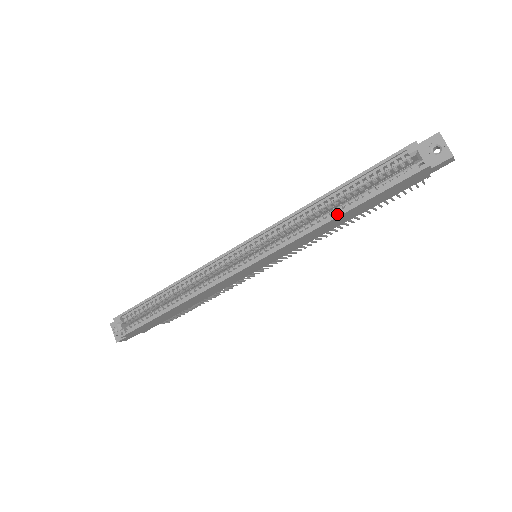
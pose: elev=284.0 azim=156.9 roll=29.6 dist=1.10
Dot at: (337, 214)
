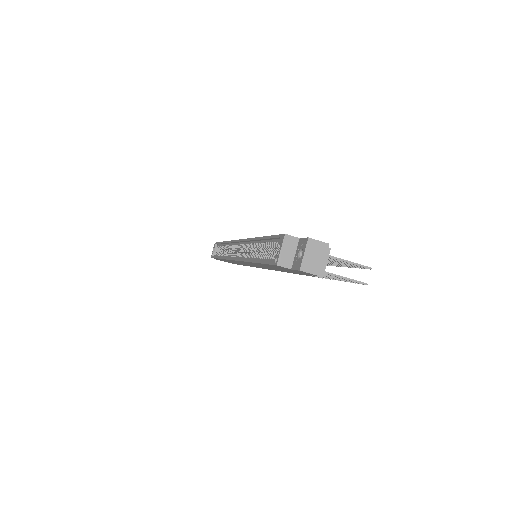
Dot at: (252, 260)
